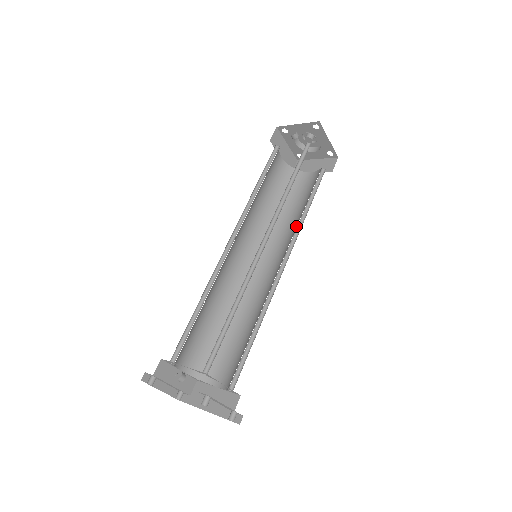
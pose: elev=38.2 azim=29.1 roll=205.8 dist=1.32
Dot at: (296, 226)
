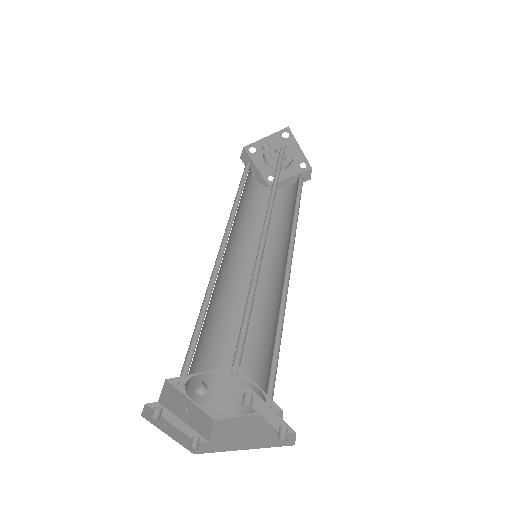
Dot at: (290, 227)
